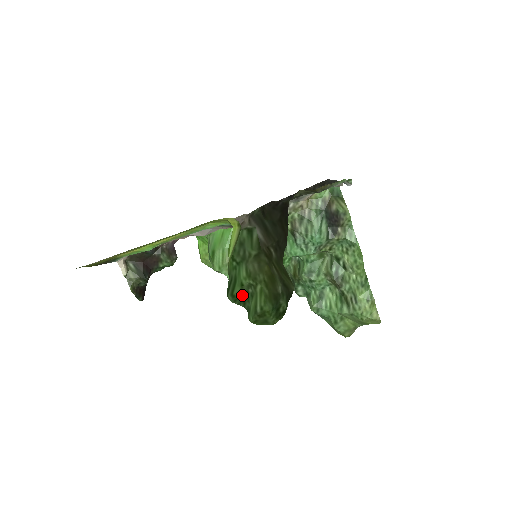
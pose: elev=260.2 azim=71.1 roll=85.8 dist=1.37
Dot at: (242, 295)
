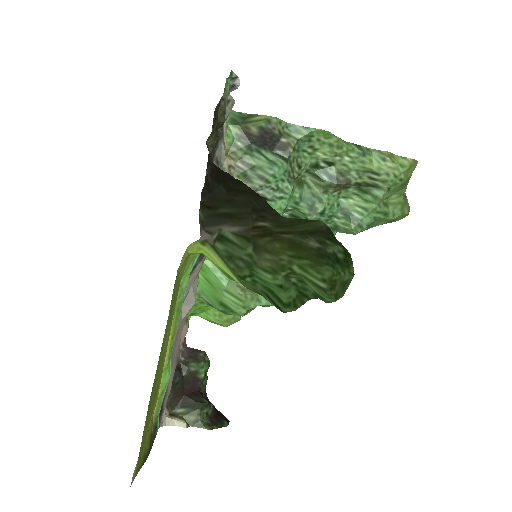
Dot at: (293, 293)
